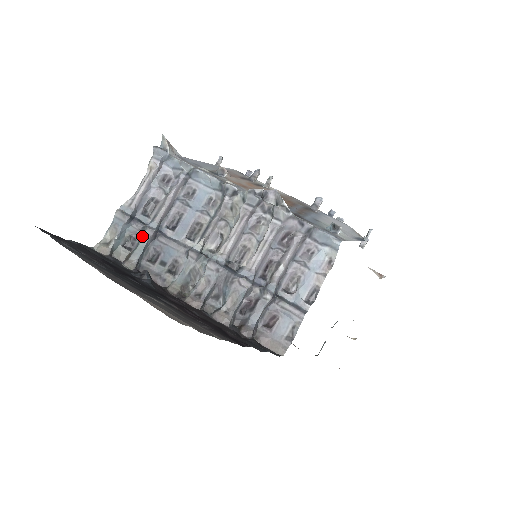
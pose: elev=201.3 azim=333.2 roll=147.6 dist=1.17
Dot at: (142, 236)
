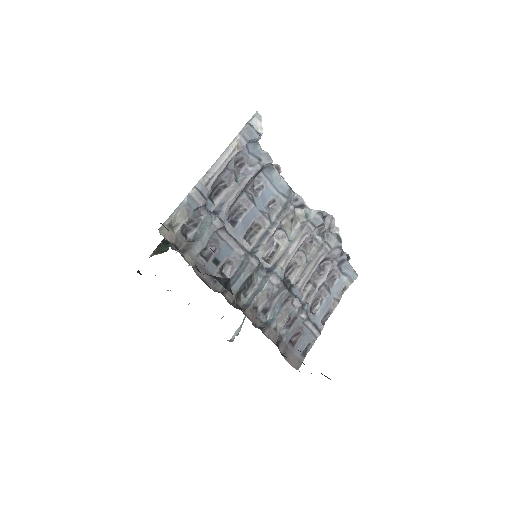
Dot at: (208, 226)
